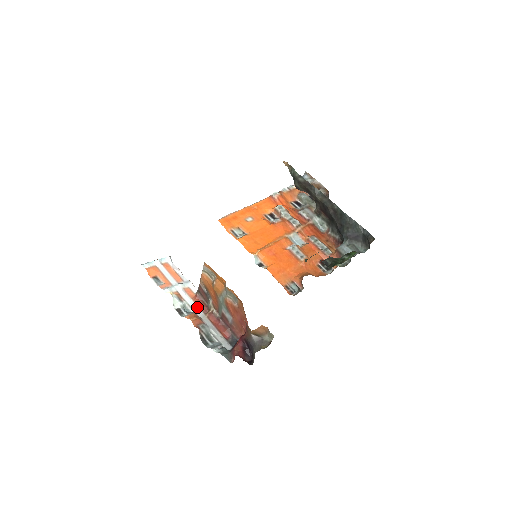
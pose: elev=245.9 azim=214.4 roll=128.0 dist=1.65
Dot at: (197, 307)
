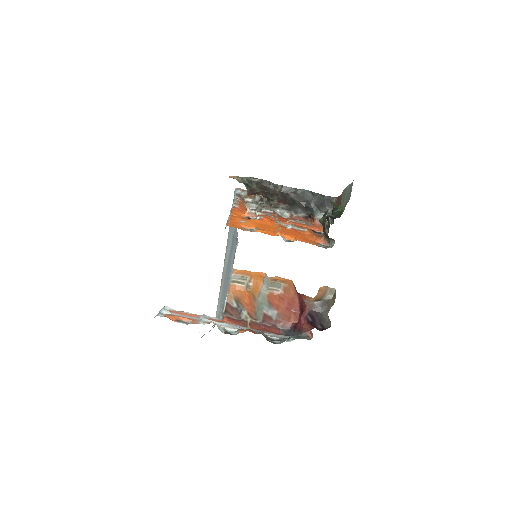
Dot at: (235, 325)
